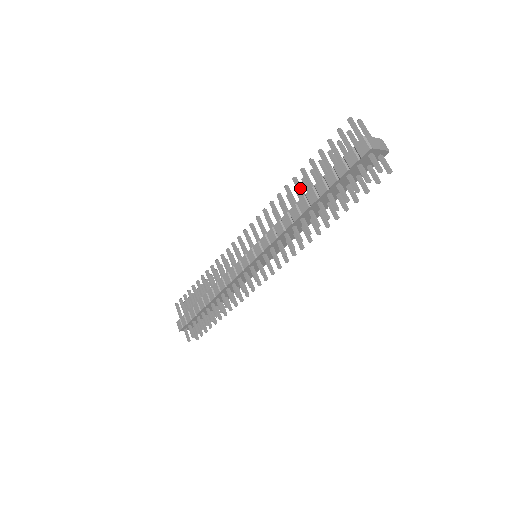
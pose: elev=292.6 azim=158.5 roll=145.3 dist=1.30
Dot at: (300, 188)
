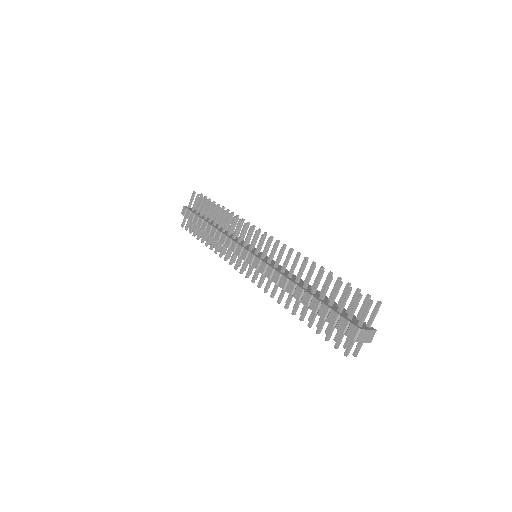
Dot at: (309, 278)
